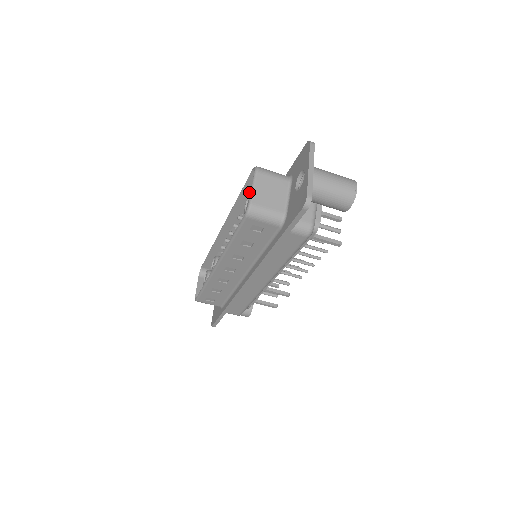
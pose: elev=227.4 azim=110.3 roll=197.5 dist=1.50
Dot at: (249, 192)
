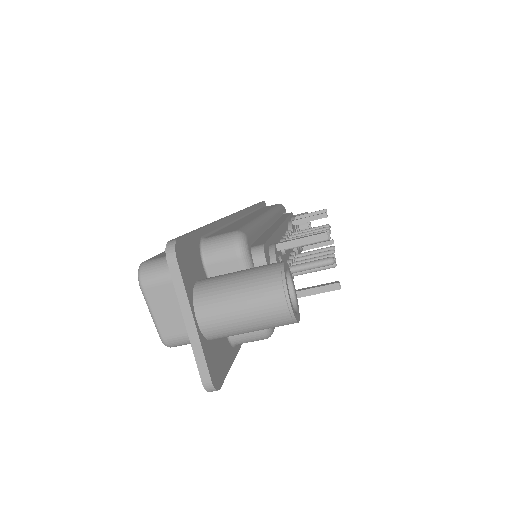
Dot at: occluded
